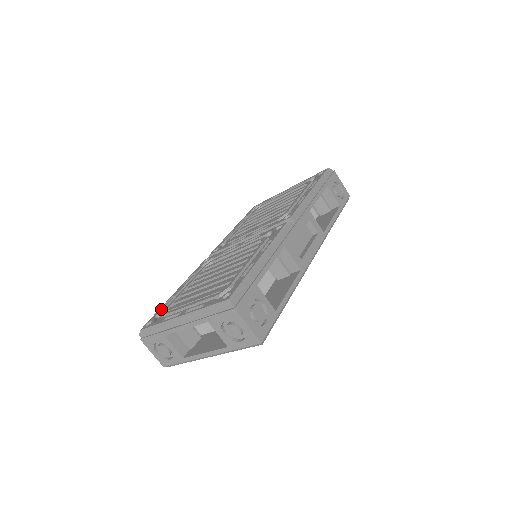
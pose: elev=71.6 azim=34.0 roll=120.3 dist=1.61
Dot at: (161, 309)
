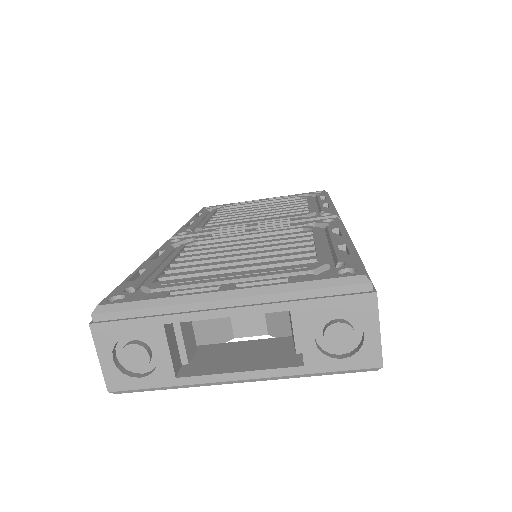
Dot at: (131, 282)
